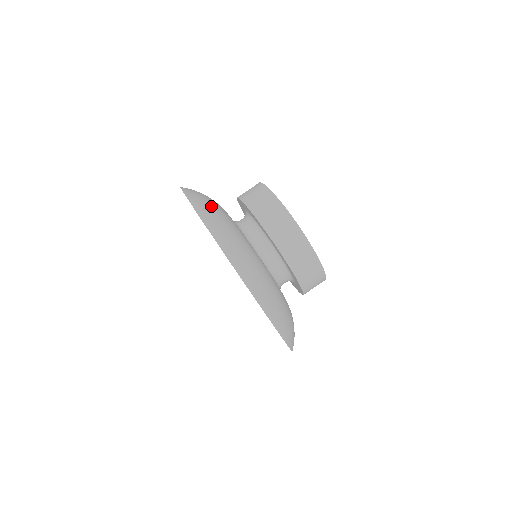
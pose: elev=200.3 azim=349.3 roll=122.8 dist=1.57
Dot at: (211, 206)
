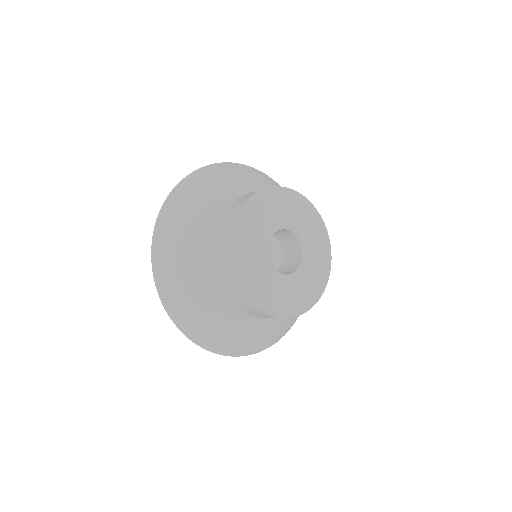
Dot at: (188, 204)
